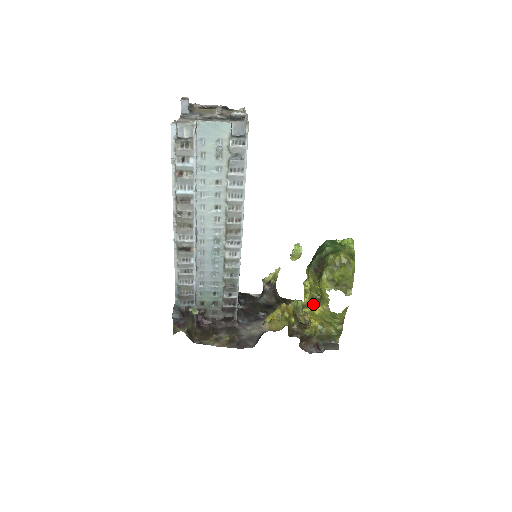
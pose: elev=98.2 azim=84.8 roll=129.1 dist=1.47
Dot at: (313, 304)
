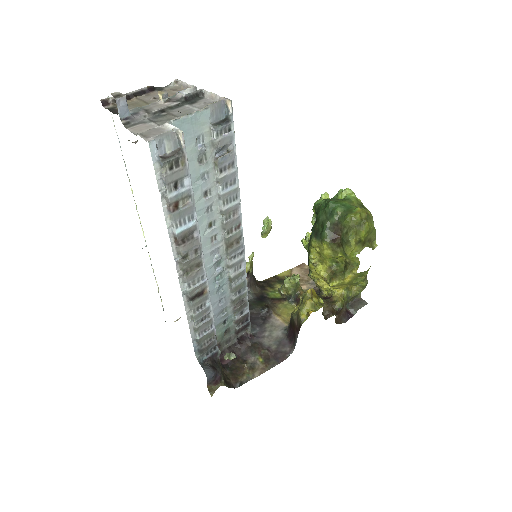
Dot at: (338, 274)
